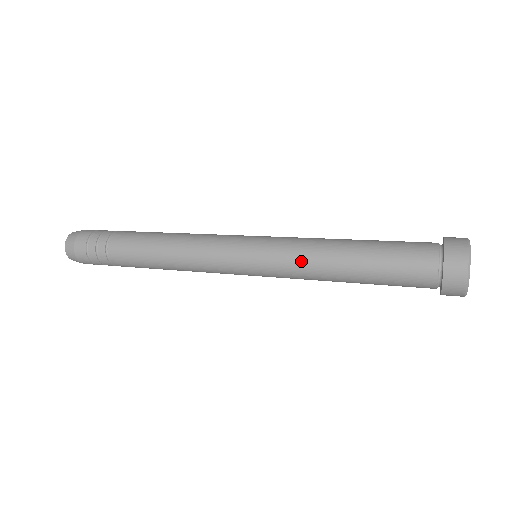
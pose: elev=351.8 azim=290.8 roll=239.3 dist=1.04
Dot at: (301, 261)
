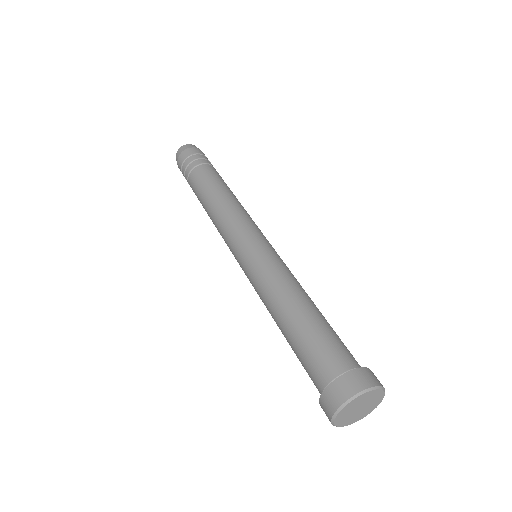
Dot at: occluded
